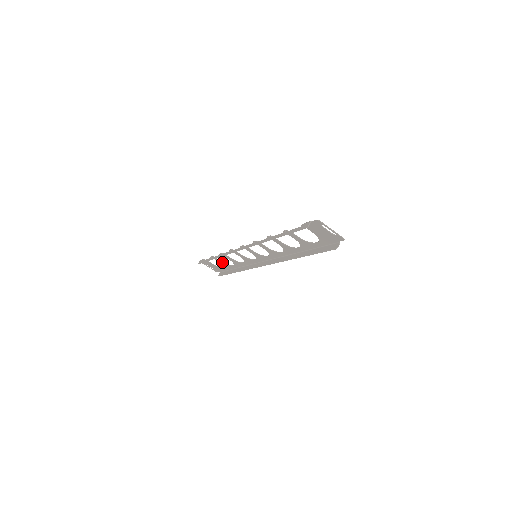
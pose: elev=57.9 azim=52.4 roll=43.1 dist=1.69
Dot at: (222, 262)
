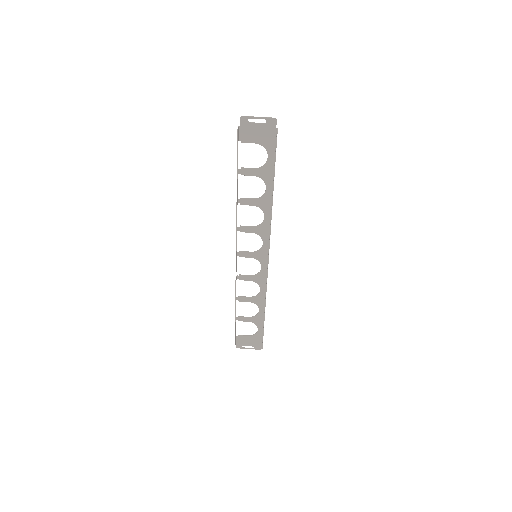
Dot at: (249, 318)
